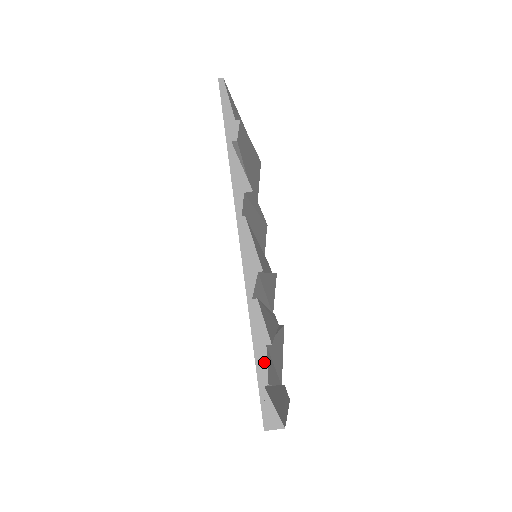
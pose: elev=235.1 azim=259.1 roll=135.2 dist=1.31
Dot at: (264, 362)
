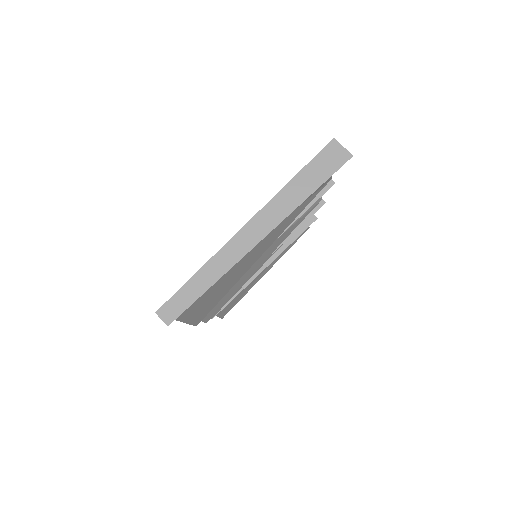
Dot at: occluded
